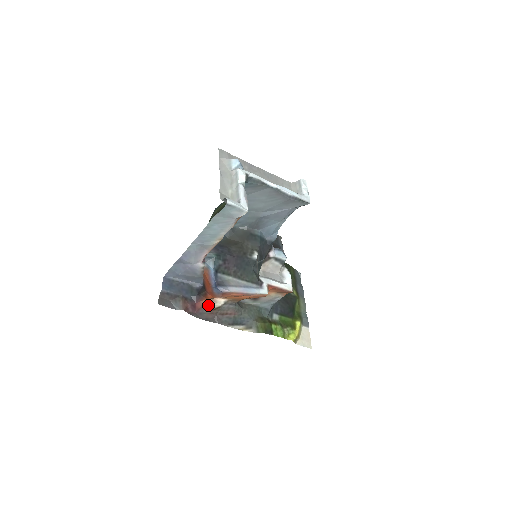
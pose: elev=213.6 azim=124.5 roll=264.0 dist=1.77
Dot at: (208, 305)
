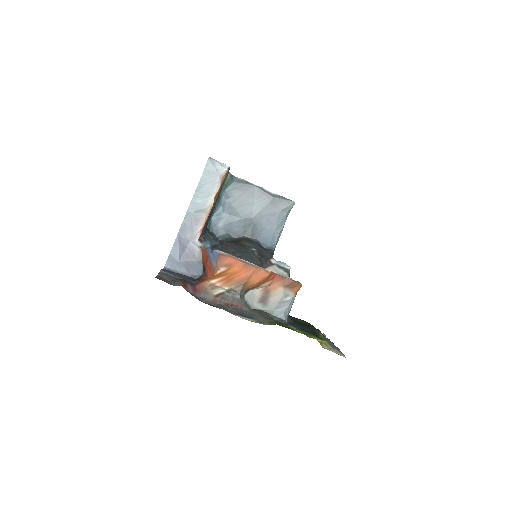
Dot at: (209, 289)
